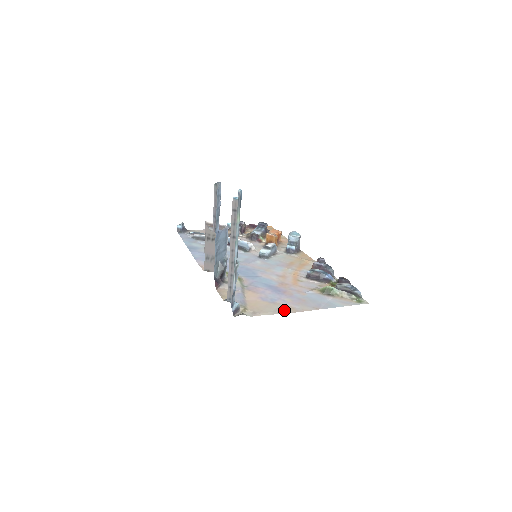
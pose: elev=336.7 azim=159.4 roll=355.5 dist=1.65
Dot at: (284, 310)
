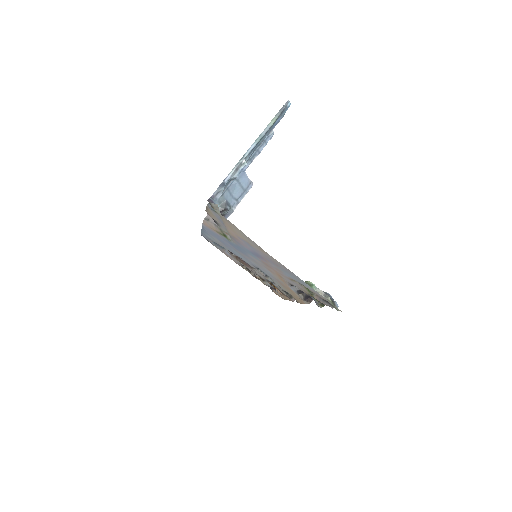
Dot at: (255, 243)
